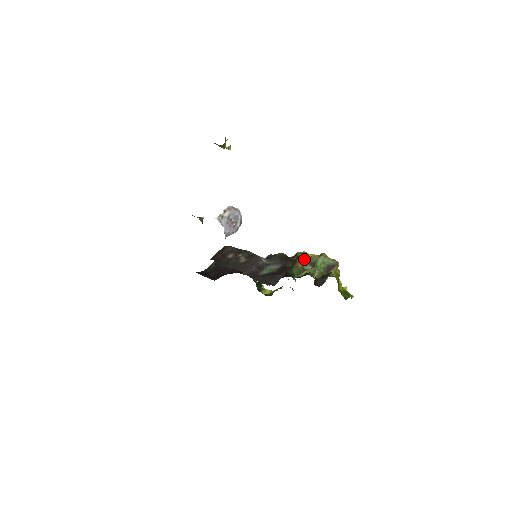
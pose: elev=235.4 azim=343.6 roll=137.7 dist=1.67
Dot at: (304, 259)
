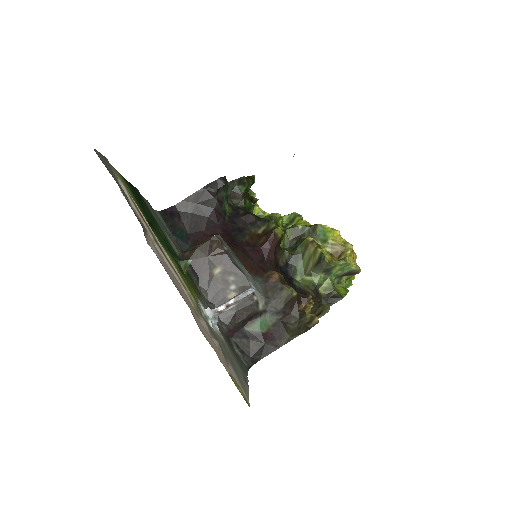
Dot at: (320, 263)
